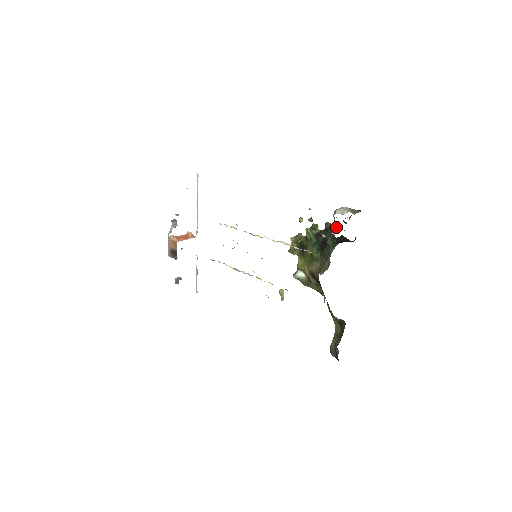
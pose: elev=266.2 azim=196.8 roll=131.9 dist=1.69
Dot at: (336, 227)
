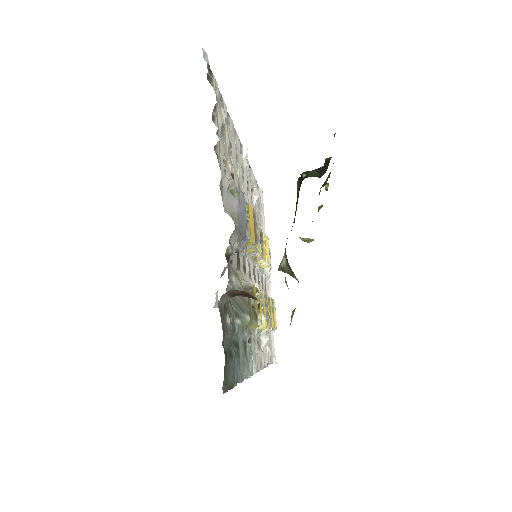
Dot at: occluded
